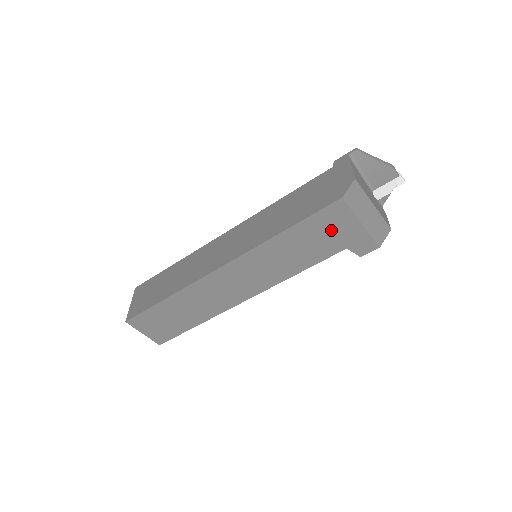
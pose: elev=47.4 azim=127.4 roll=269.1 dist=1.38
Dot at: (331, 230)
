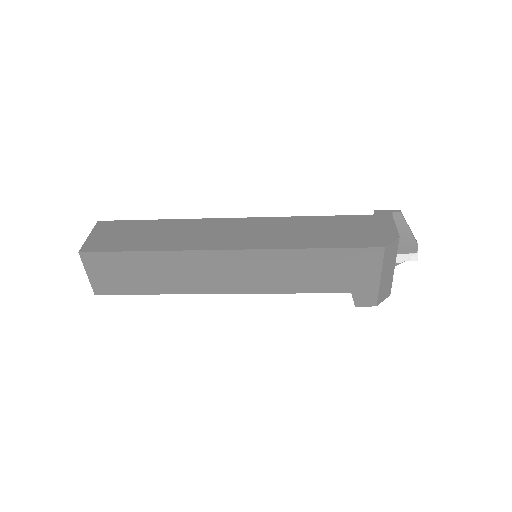
Dot at: (352, 270)
